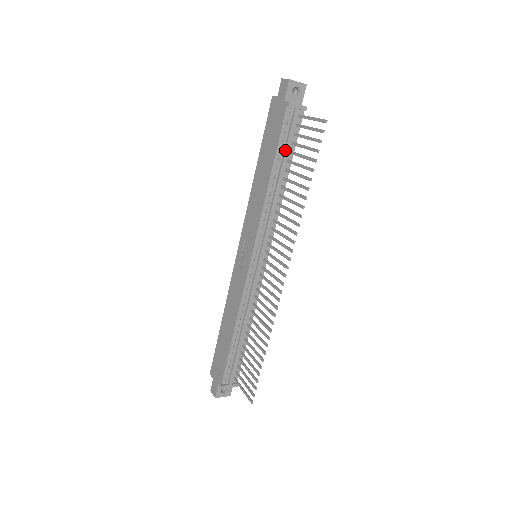
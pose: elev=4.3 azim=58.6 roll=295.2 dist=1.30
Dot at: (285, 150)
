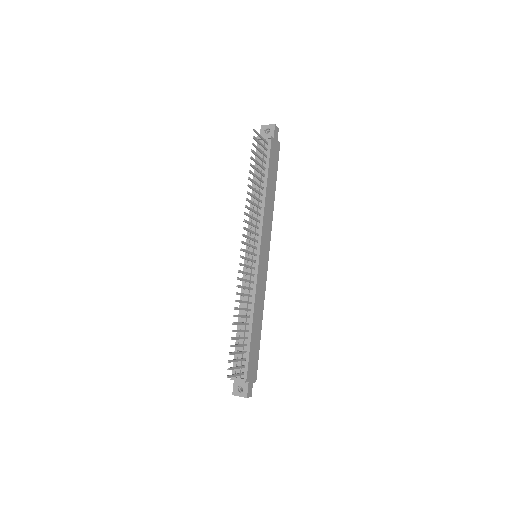
Dot at: (259, 168)
